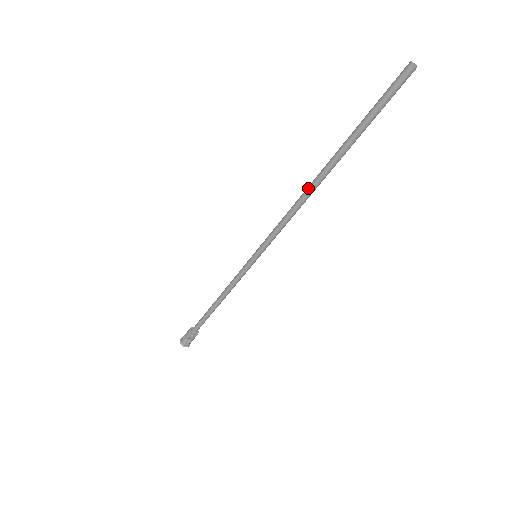
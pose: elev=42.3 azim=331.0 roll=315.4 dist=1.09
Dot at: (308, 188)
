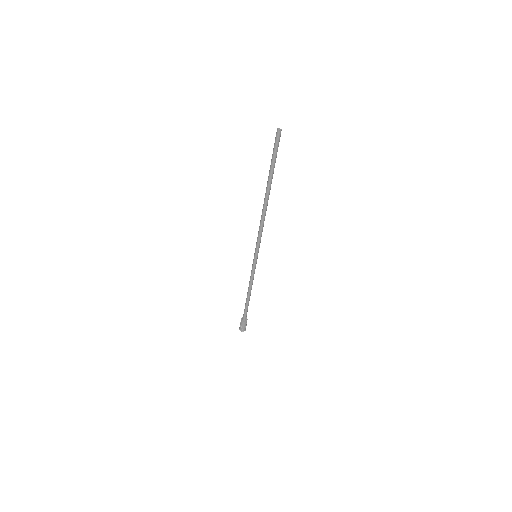
Dot at: (263, 206)
